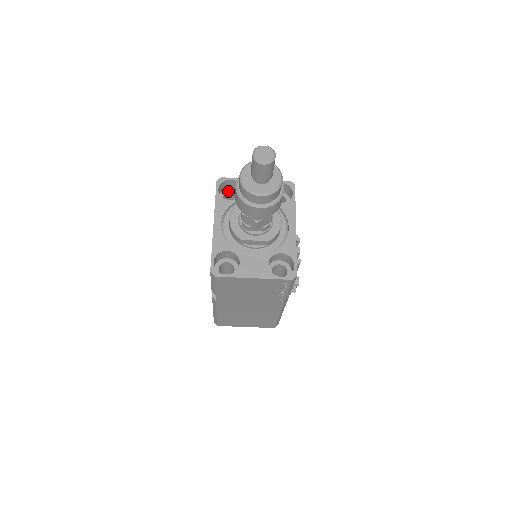
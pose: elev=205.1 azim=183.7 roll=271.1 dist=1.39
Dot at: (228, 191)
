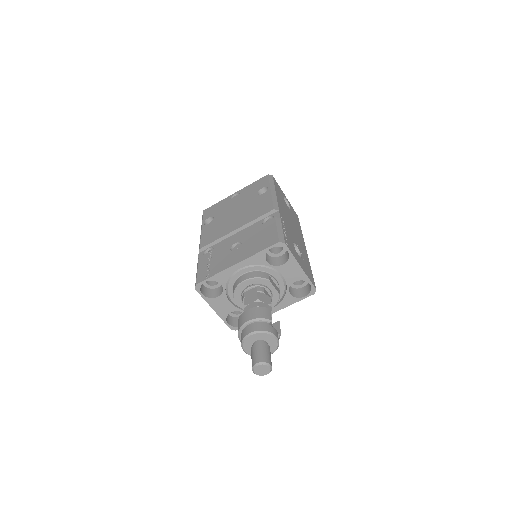
Dot at: occluded
